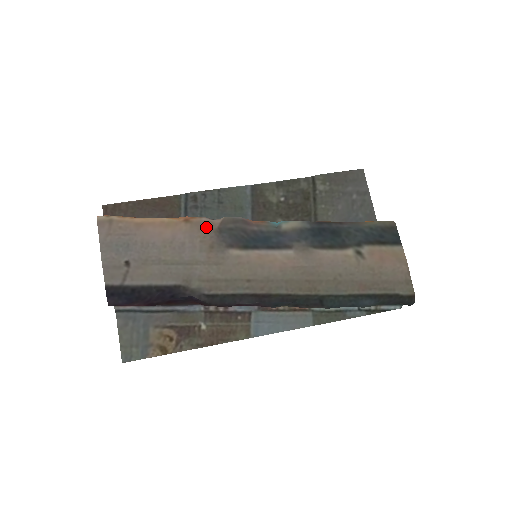
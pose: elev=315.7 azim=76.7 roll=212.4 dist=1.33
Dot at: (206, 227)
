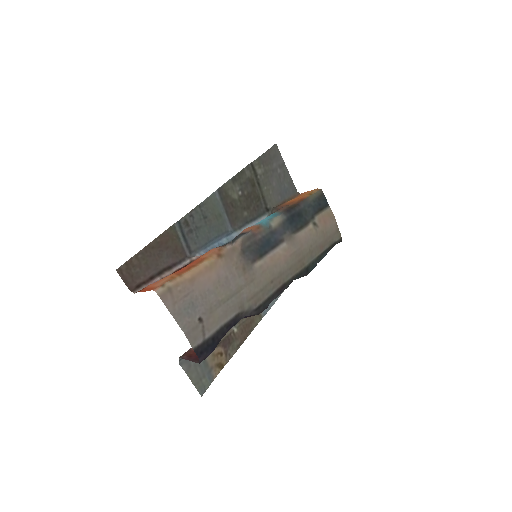
Dot at: (234, 254)
